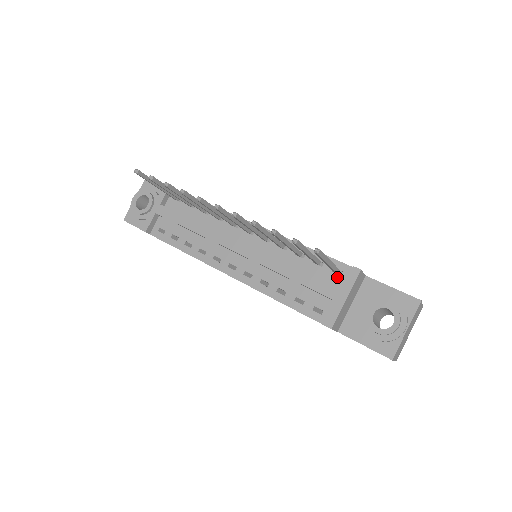
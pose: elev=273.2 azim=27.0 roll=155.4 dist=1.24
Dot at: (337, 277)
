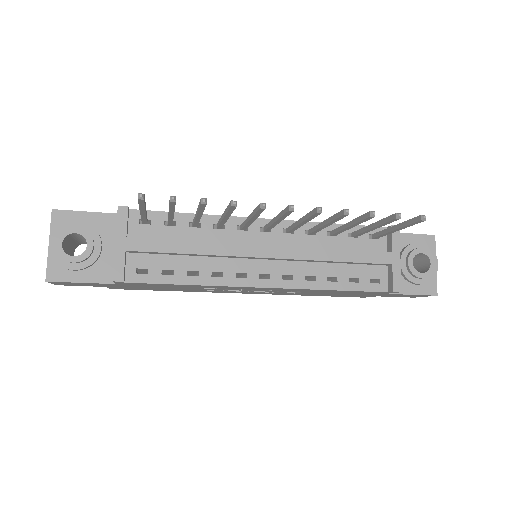
Dot at: (377, 242)
